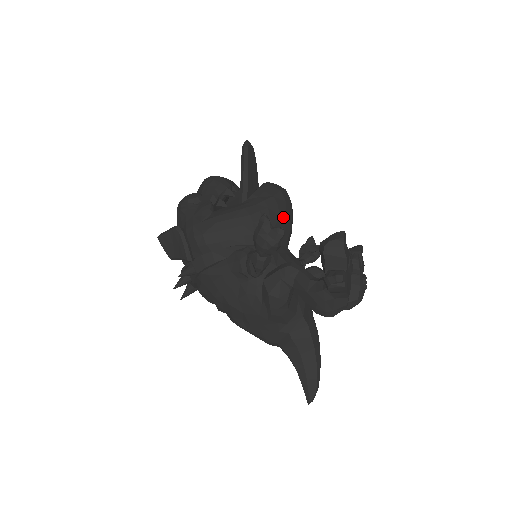
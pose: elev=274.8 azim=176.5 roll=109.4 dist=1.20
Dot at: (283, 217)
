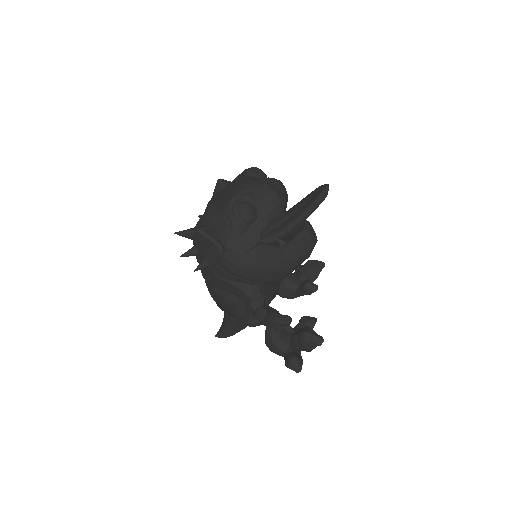
Dot at: occluded
